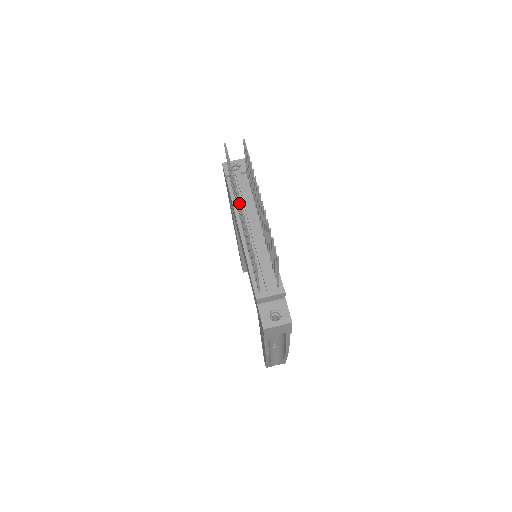
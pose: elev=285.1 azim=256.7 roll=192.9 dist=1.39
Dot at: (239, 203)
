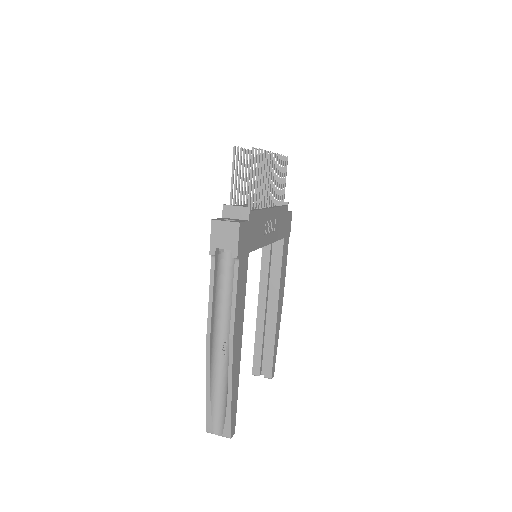
Dot at: occluded
